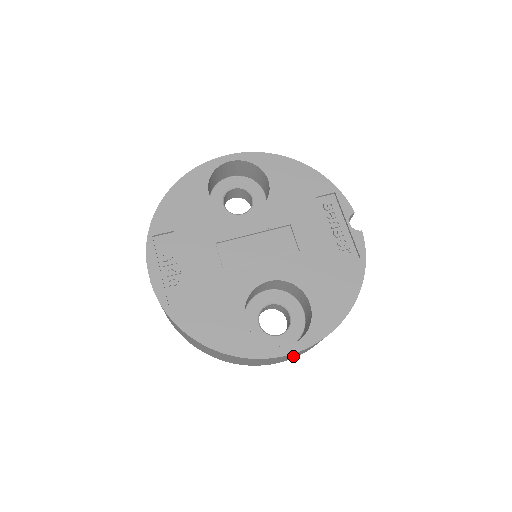
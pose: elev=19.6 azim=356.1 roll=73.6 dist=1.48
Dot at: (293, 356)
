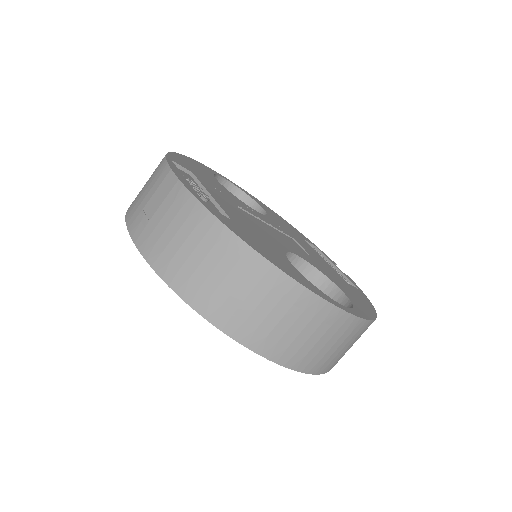
Dot at: (326, 351)
